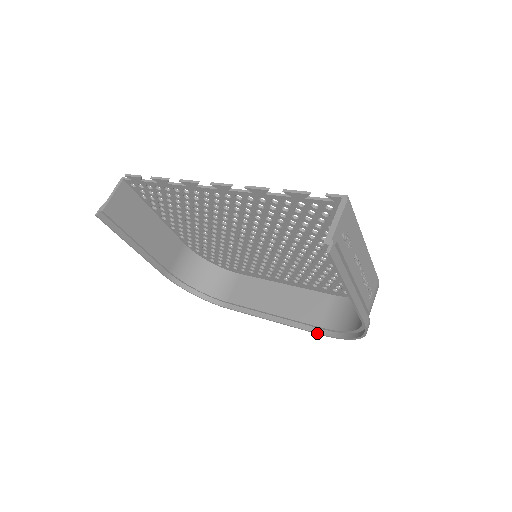
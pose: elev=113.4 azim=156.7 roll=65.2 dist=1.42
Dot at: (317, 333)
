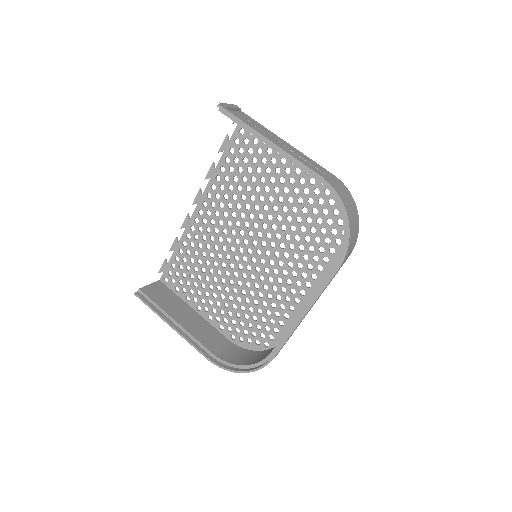
Dot at: (334, 271)
